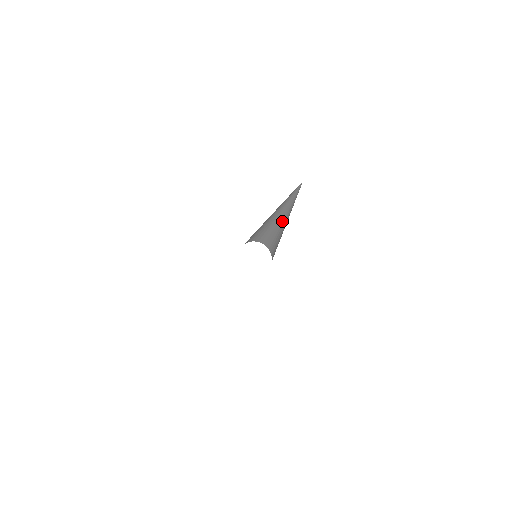
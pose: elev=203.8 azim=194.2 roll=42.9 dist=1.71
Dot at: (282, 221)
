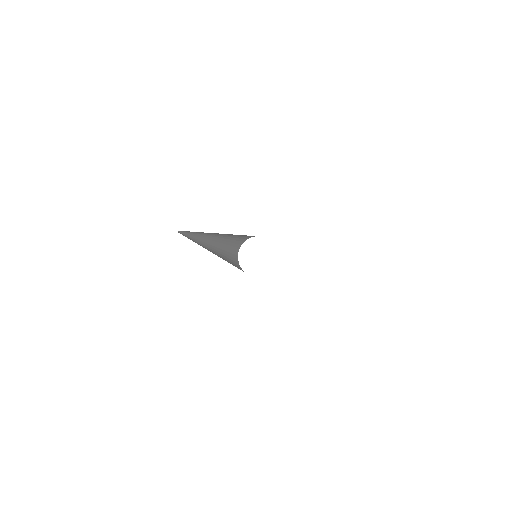
Dot at: occluded
